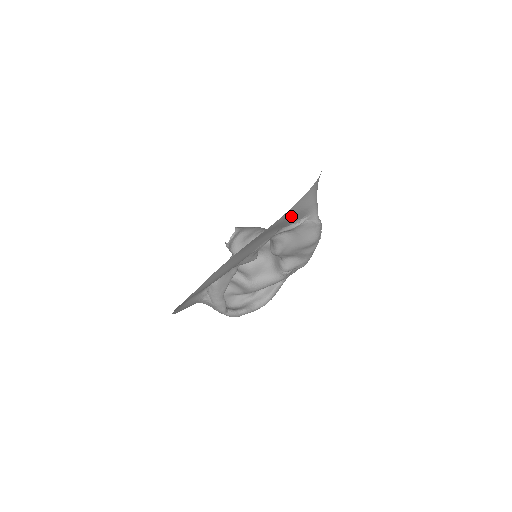
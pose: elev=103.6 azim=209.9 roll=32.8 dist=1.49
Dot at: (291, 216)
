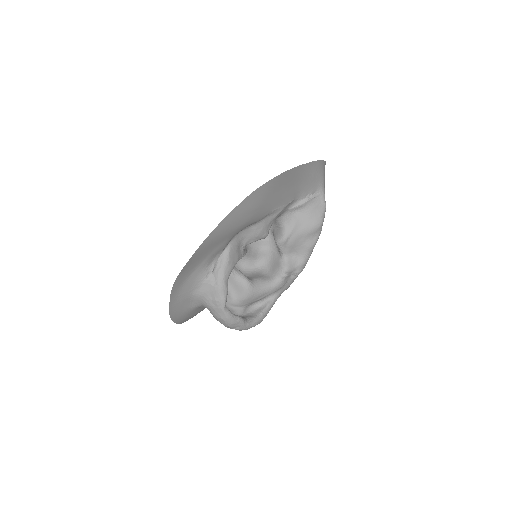
Dot at: (312, 175)
